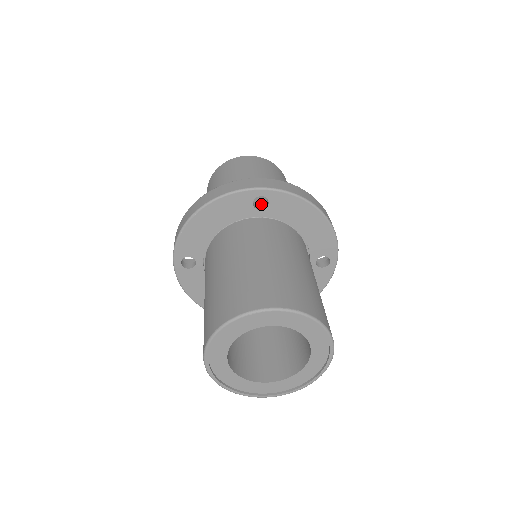
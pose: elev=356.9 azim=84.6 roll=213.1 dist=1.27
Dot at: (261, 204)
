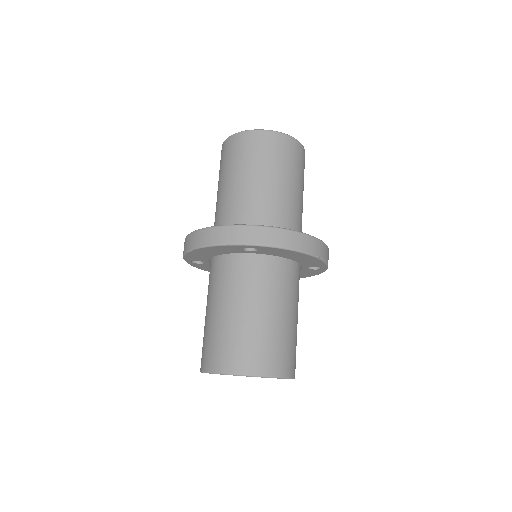
Dot at: occluded
